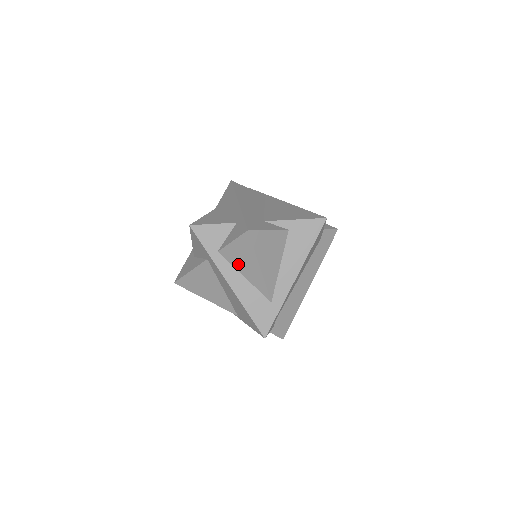
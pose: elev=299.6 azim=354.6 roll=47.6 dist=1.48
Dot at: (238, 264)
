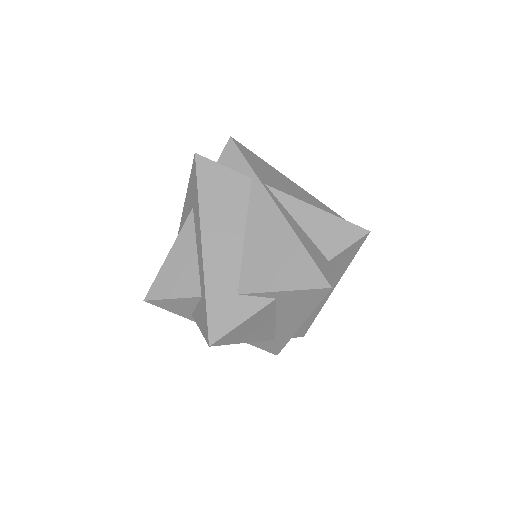
Dot at: occluded
